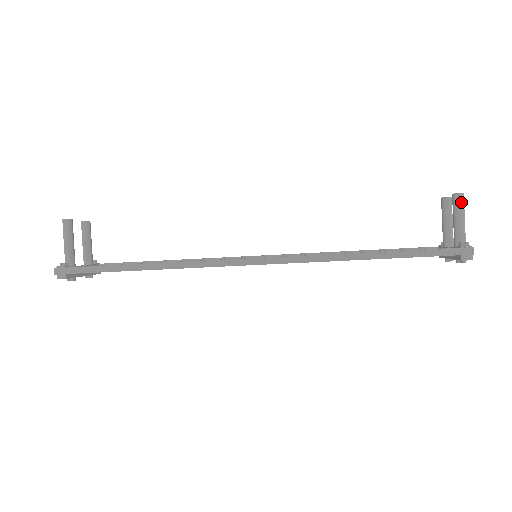
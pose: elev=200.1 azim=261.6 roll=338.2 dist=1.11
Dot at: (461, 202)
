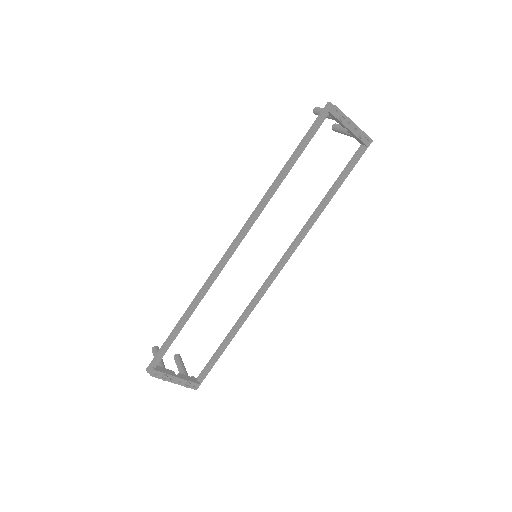
Dot at: (318, 109)
